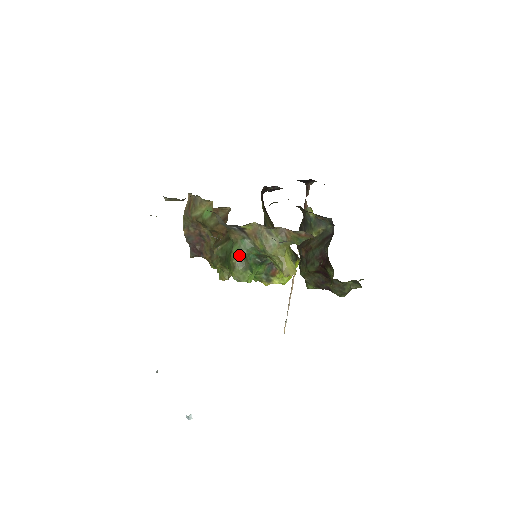
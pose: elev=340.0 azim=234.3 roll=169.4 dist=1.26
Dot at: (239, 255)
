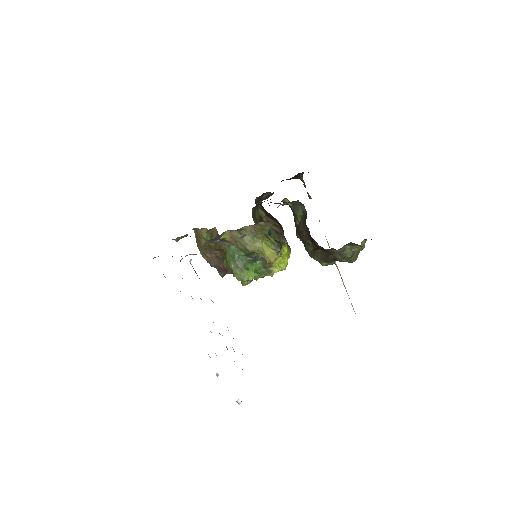
Dot at: (232, 260)
